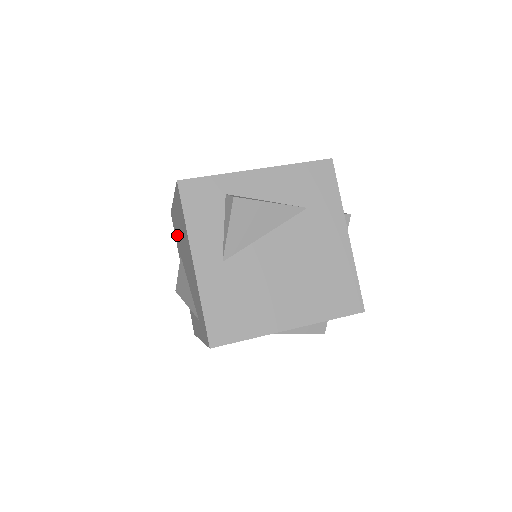
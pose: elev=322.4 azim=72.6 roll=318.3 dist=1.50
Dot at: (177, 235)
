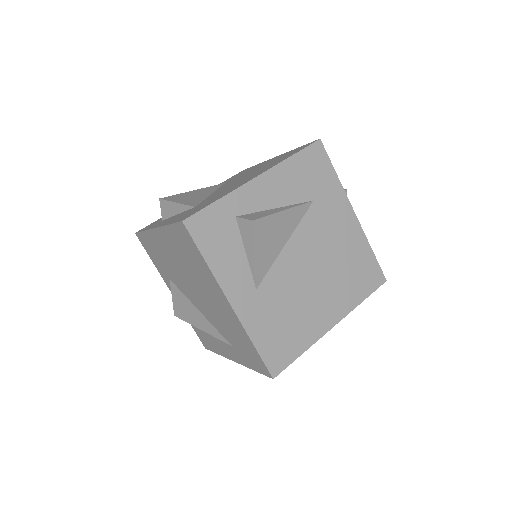
Dot at: (161, 260)
